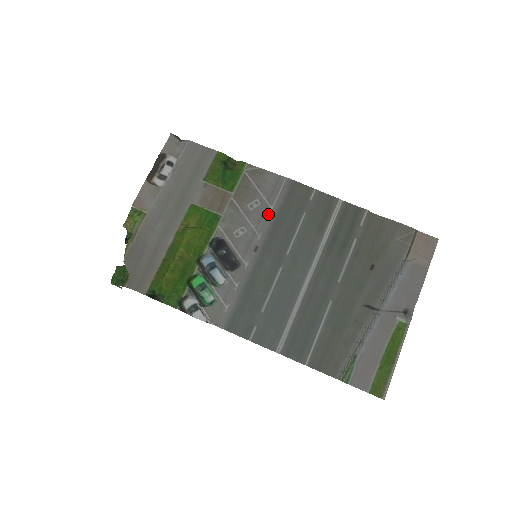
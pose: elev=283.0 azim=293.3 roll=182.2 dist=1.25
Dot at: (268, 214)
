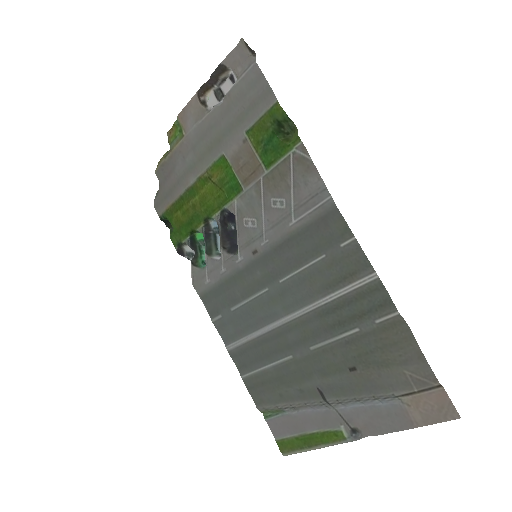
Dot at: (286, 225)
